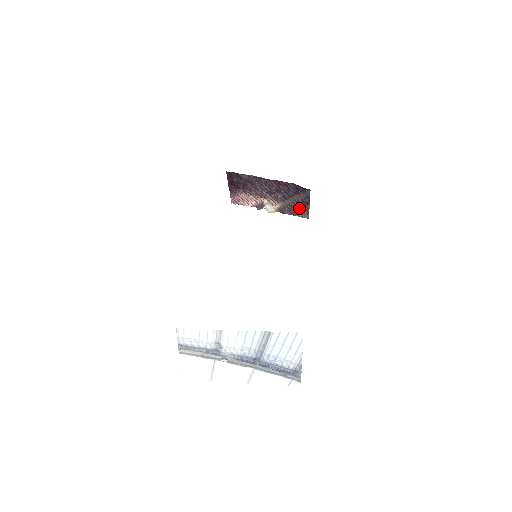
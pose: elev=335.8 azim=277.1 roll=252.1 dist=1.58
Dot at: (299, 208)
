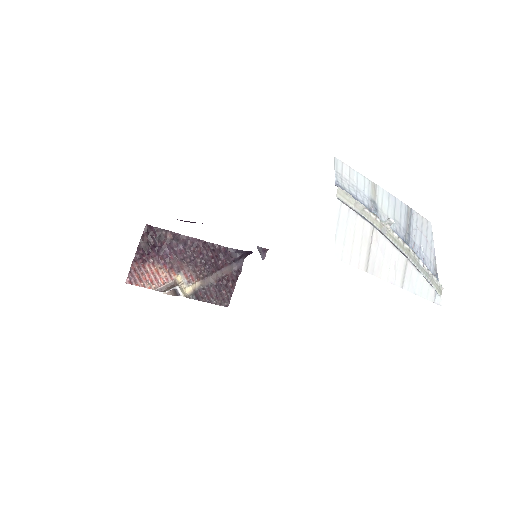
Dot at: (221, 289)
